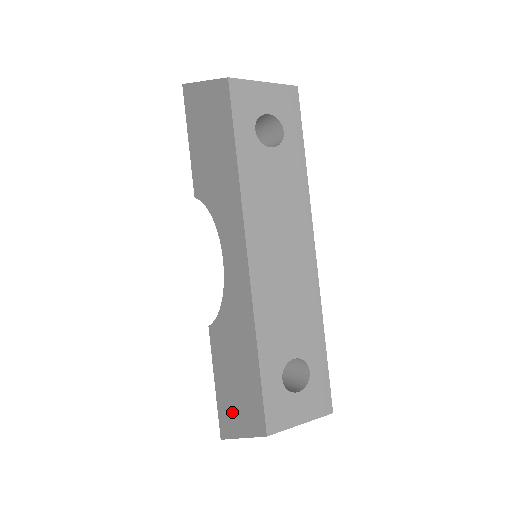
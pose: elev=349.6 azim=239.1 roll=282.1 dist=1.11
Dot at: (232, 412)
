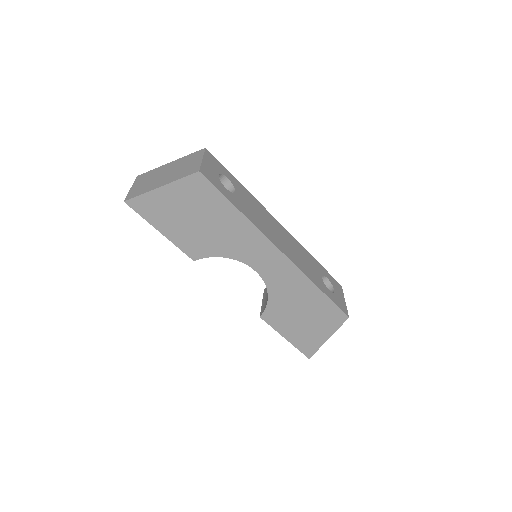
Dot at: (313, 336)
